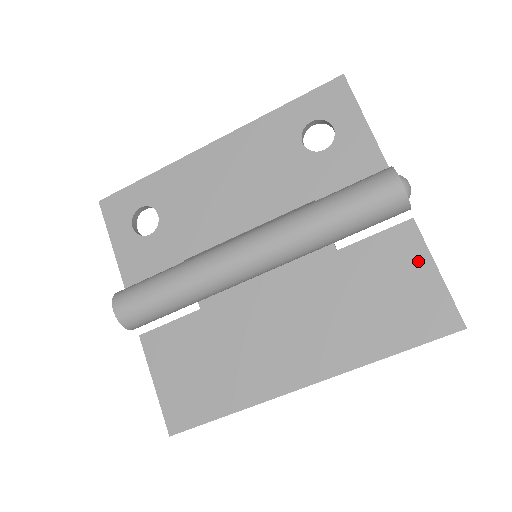
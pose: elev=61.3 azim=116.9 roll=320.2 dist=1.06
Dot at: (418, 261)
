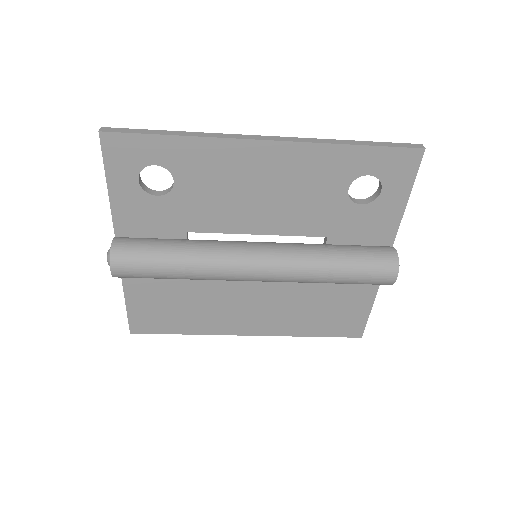
Dot at: (365, 300)
